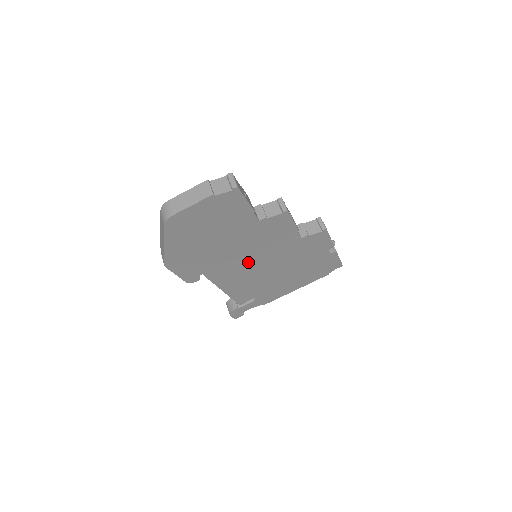
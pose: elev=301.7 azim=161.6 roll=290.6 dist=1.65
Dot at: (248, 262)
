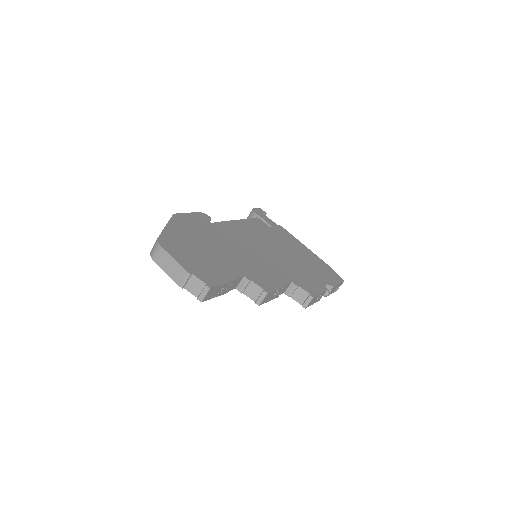
Dot at: occluded
